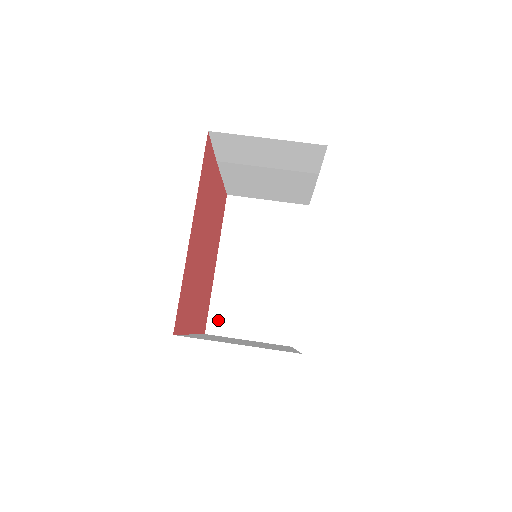
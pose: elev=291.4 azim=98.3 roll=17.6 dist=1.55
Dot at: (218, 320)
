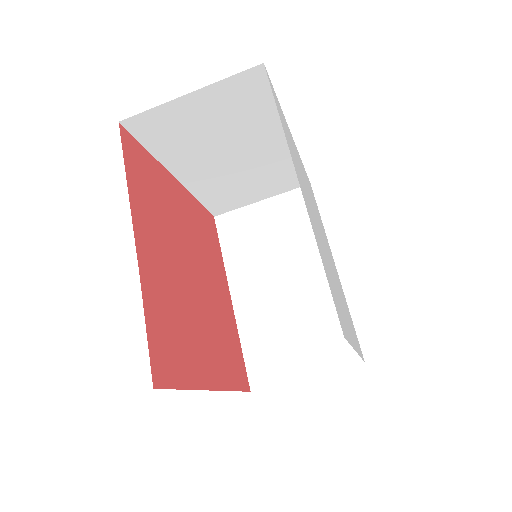
Dot at: (219, 206)
